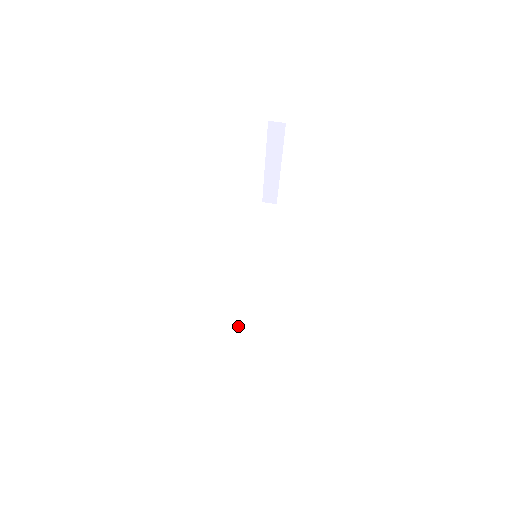
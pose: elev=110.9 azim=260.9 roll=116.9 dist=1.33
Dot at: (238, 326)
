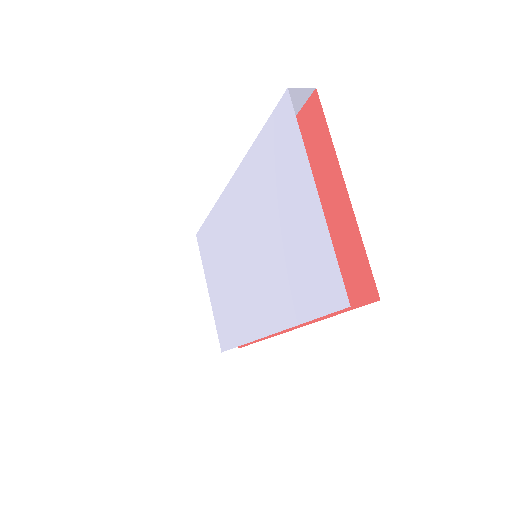
Dot at: occluded
